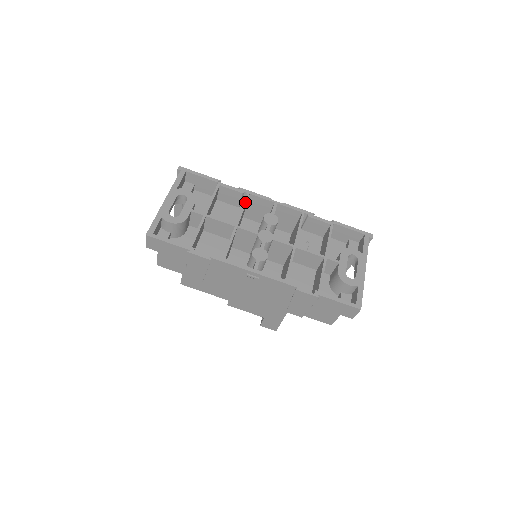
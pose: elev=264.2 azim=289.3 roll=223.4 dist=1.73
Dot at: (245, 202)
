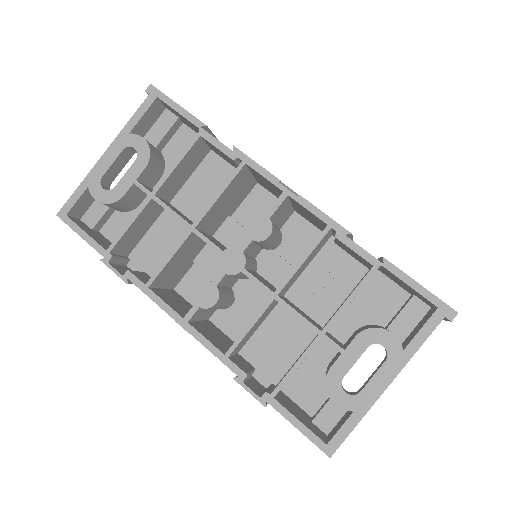
Dot at: (228, 181)
